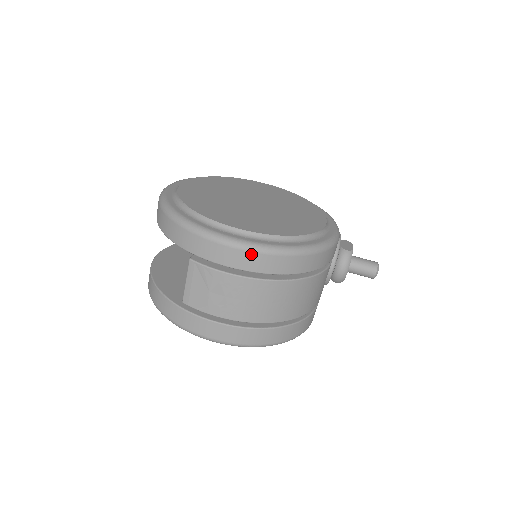
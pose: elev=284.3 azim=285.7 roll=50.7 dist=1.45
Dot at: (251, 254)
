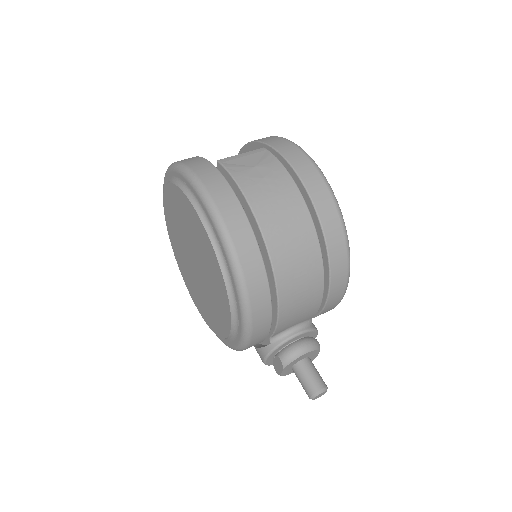
Dot at: (318, 176)
